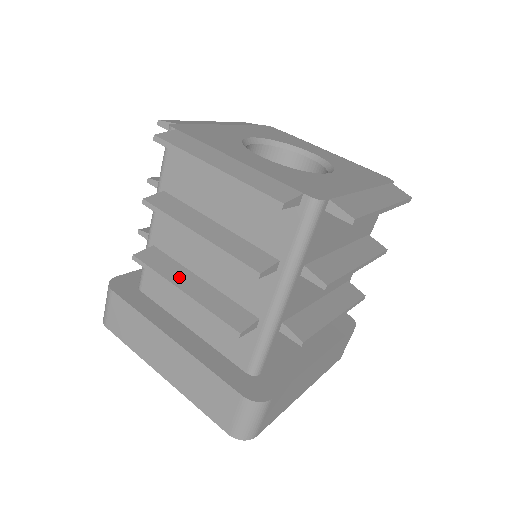
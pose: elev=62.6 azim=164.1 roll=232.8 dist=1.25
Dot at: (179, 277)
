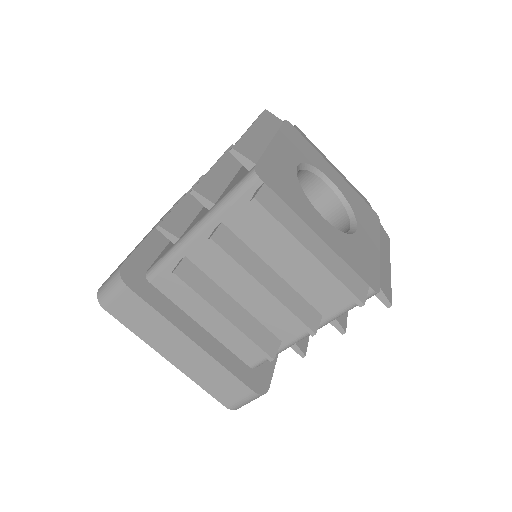
Dot at: (218, 300)
